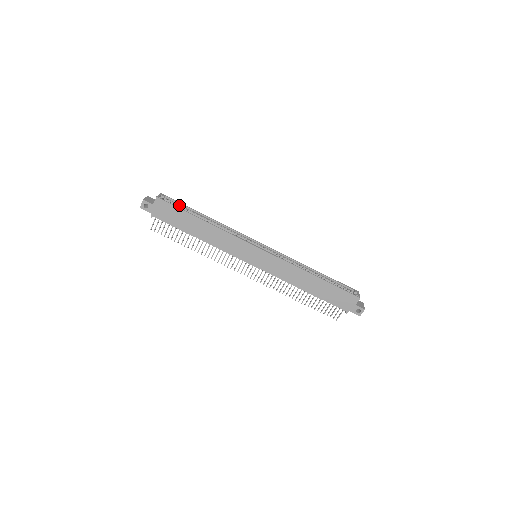
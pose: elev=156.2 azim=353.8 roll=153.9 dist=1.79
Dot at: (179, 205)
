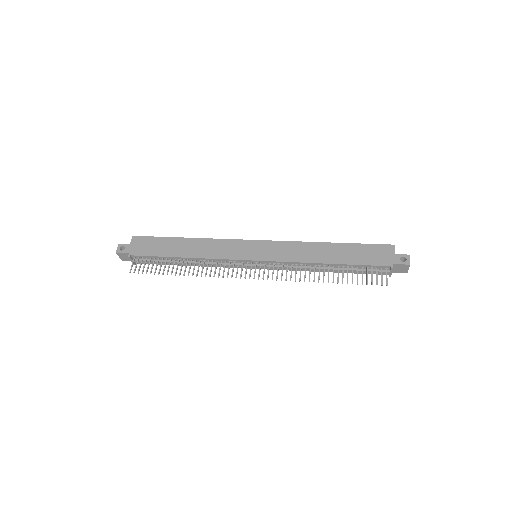
Dot at: occluded
